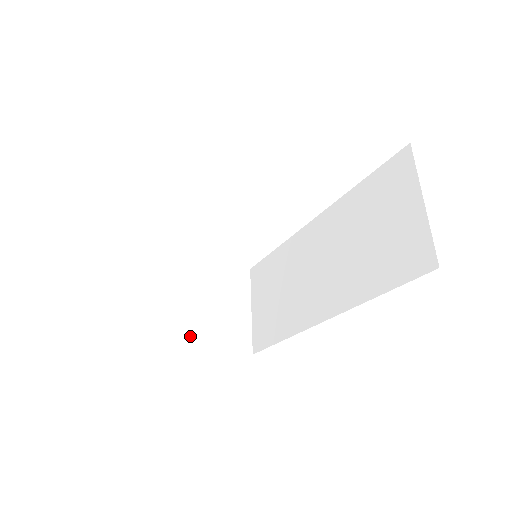
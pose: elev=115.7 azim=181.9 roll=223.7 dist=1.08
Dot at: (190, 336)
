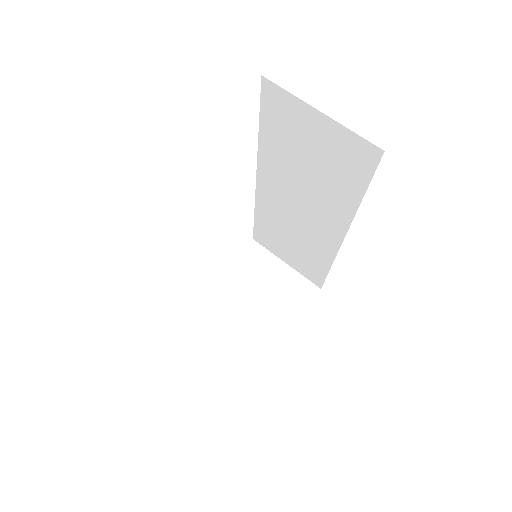
Dot at: (274, 329)
